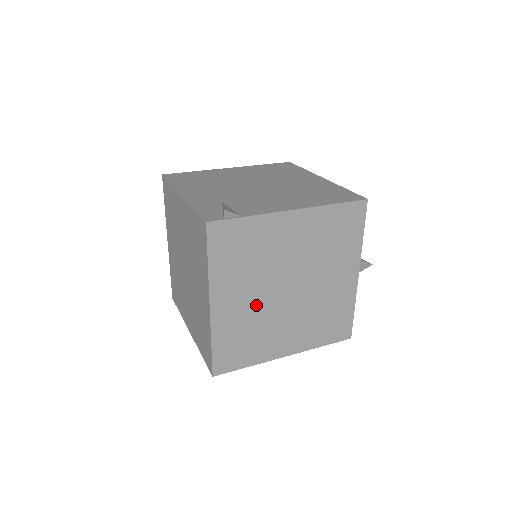
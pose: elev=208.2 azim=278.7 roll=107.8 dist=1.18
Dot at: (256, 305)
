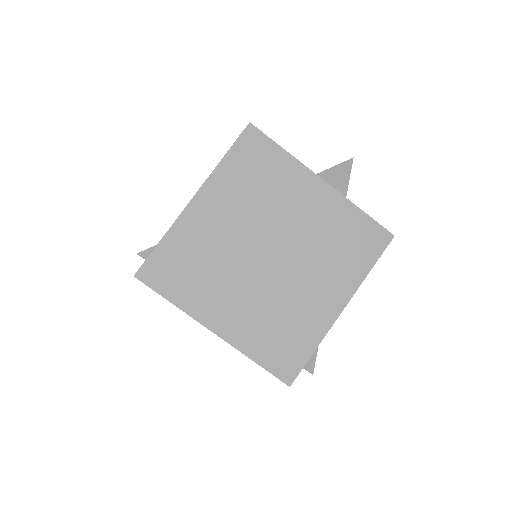
Dot at: (255, 295)
